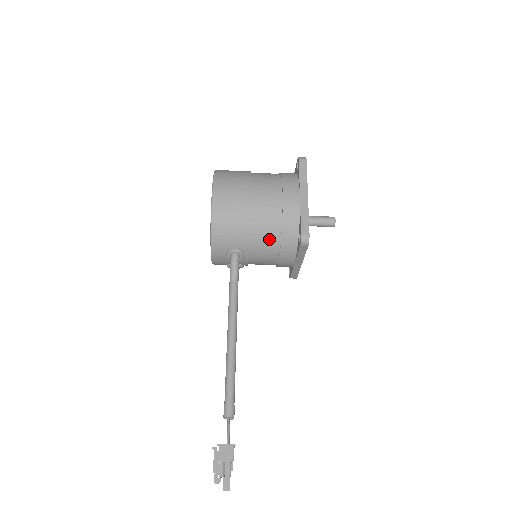
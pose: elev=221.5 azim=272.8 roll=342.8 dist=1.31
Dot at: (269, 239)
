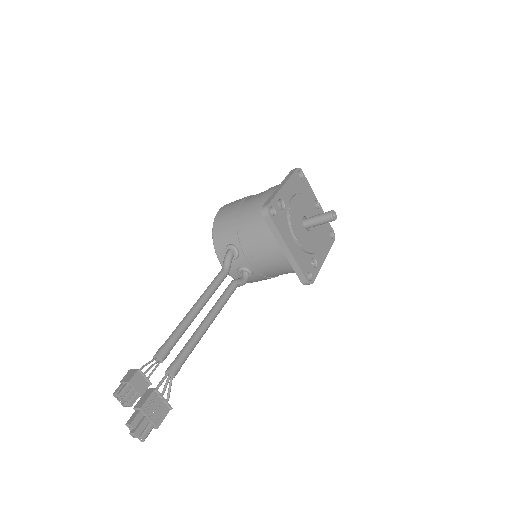
Dot at: (252, 228)
